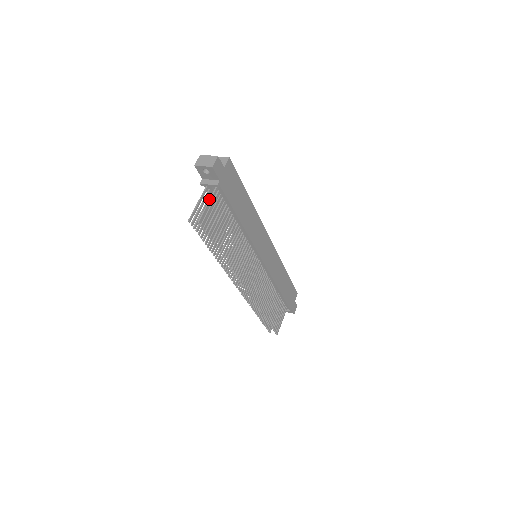
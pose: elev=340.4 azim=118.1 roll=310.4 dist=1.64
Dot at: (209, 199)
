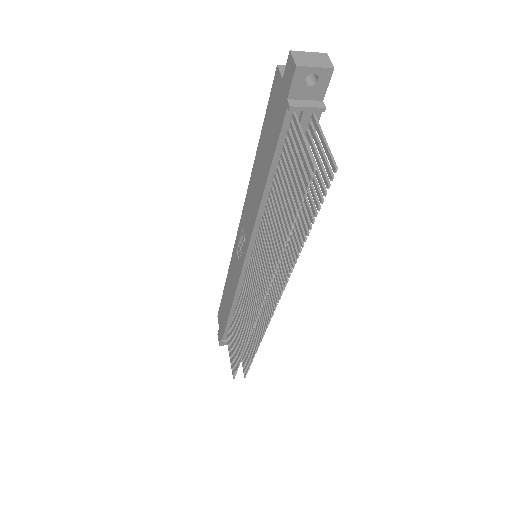
Dot at: (320, 132)
